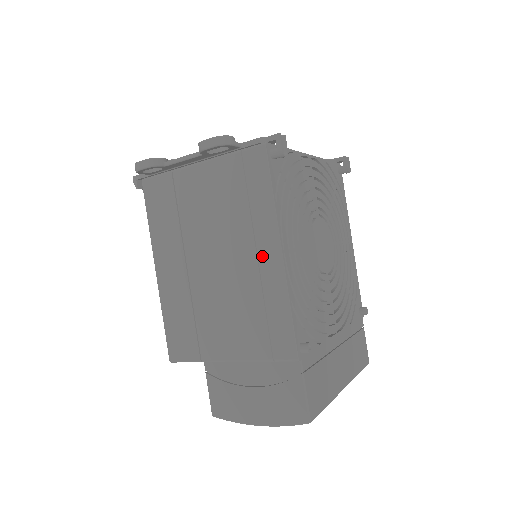
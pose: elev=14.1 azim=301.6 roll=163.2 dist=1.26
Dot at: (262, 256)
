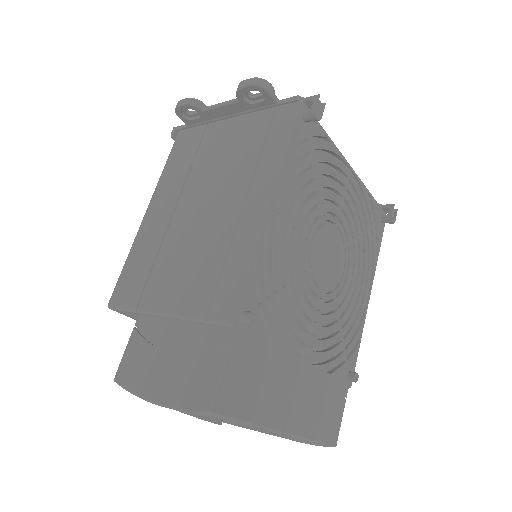
Dot at: (249, 204)
